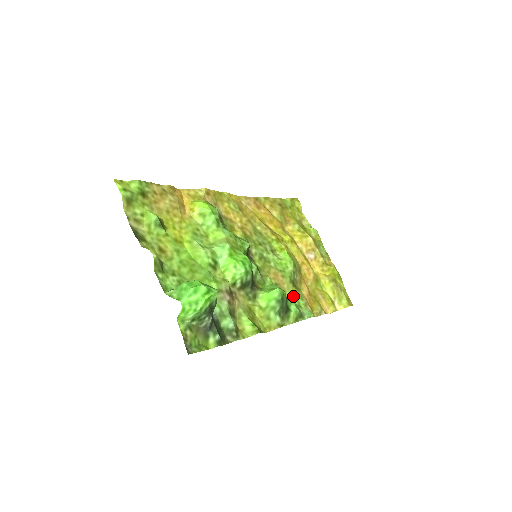
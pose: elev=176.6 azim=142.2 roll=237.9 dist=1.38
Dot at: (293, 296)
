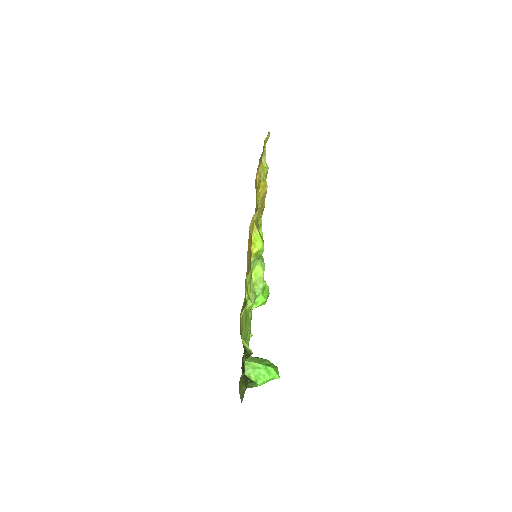
Dot at: occluded
